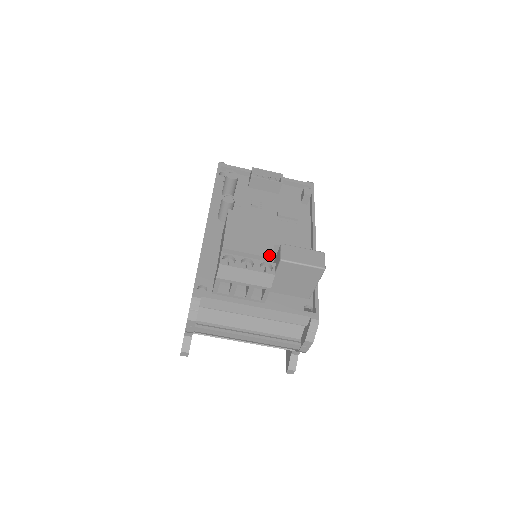
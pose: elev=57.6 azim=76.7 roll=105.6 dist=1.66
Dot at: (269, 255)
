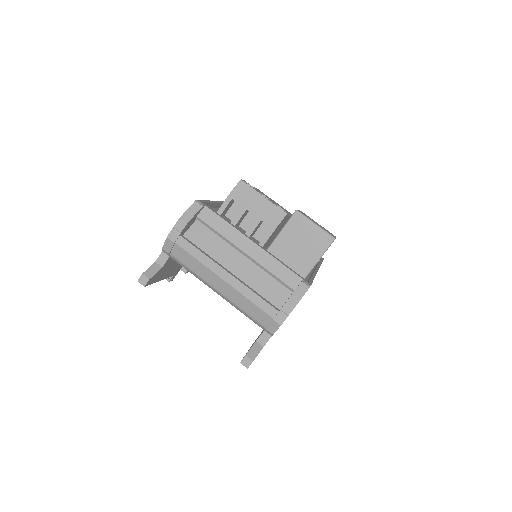
Dot at: occluded
